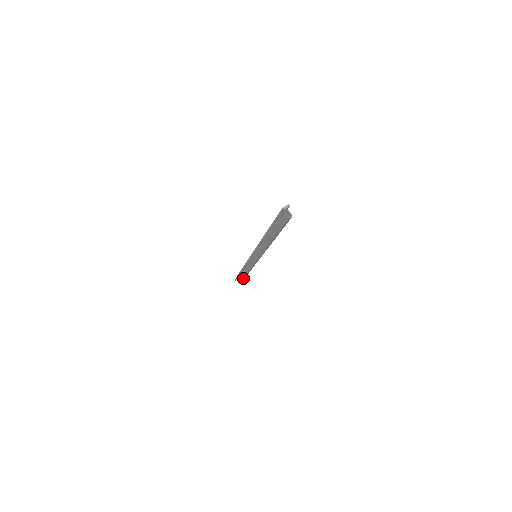
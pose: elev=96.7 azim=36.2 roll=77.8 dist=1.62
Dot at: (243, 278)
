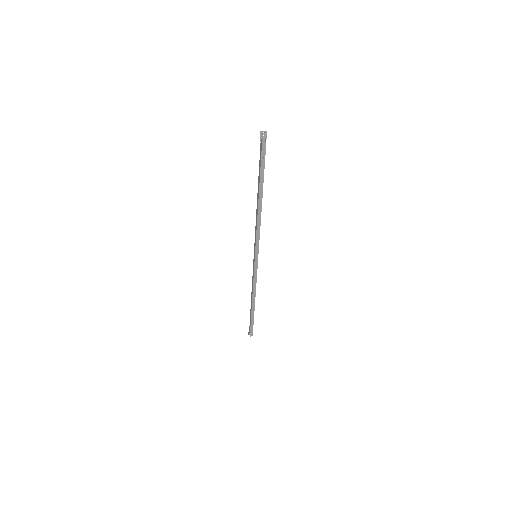
Dot at: (251, 317)
